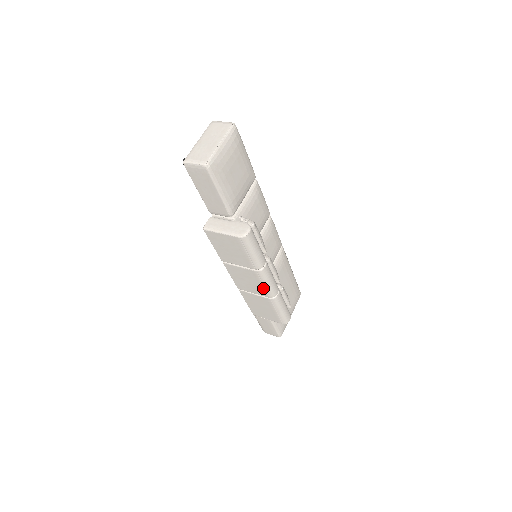
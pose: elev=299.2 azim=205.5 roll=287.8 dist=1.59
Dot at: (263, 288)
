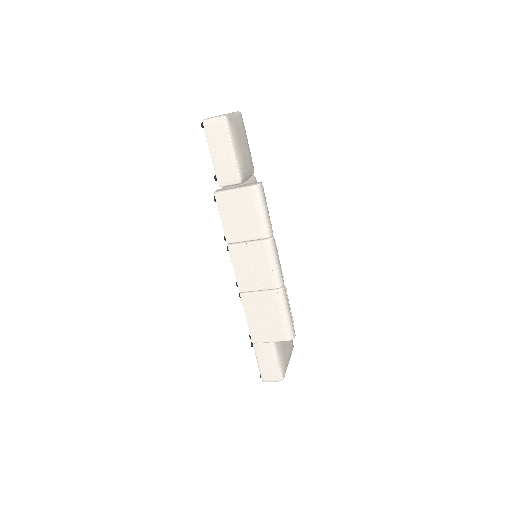
Dot at: (270, 272)
